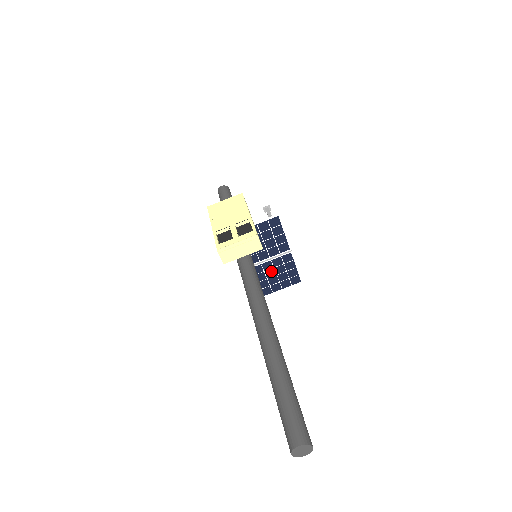
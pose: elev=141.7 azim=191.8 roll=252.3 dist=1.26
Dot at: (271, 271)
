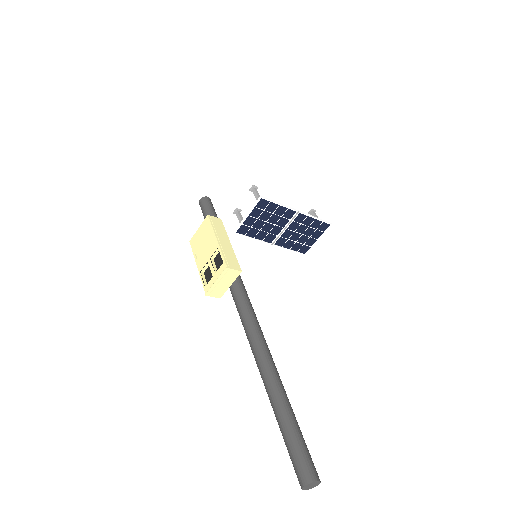
Dot at: (294, 235)
